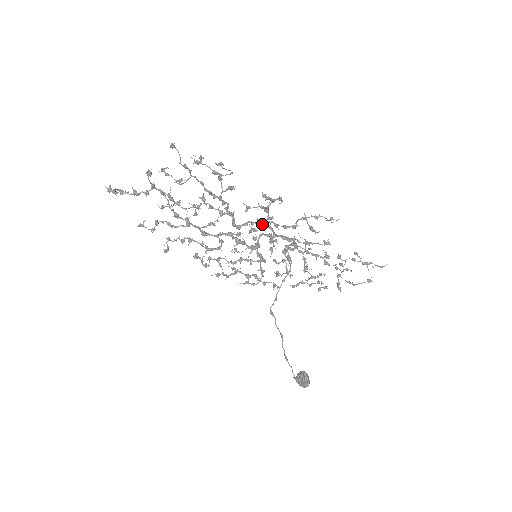
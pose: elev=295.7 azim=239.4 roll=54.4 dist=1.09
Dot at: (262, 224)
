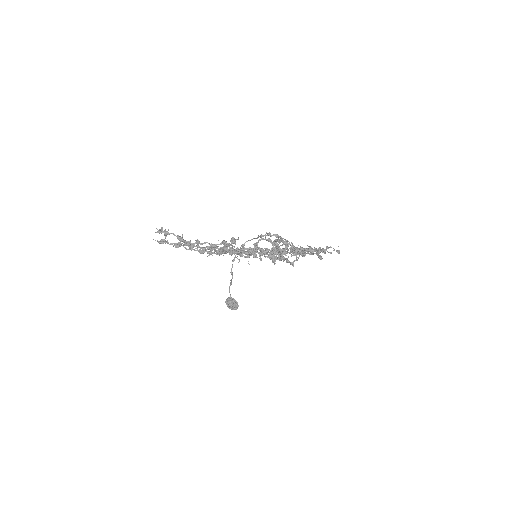
Dot at: (276, 240)
